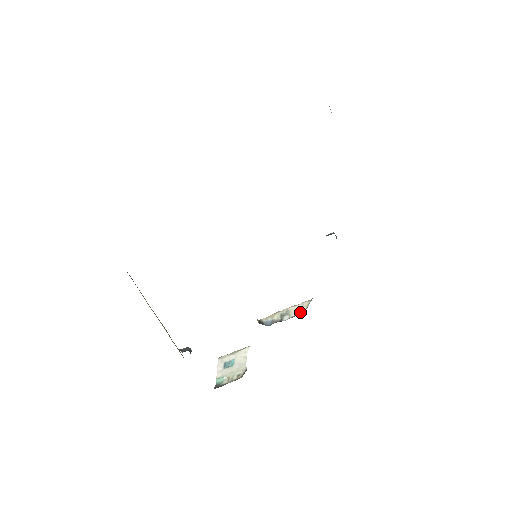
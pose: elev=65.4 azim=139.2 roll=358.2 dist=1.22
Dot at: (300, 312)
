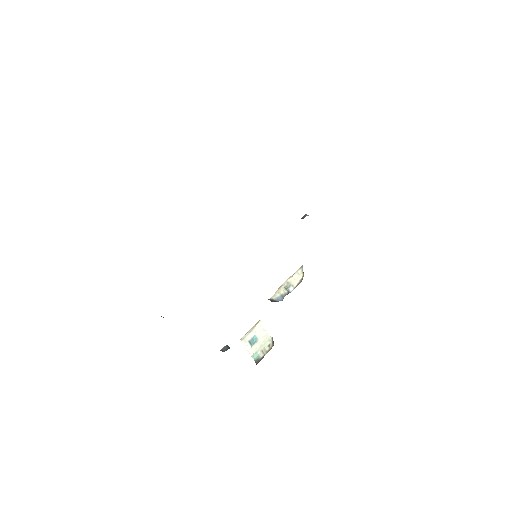
Dot at: (300, 280)
